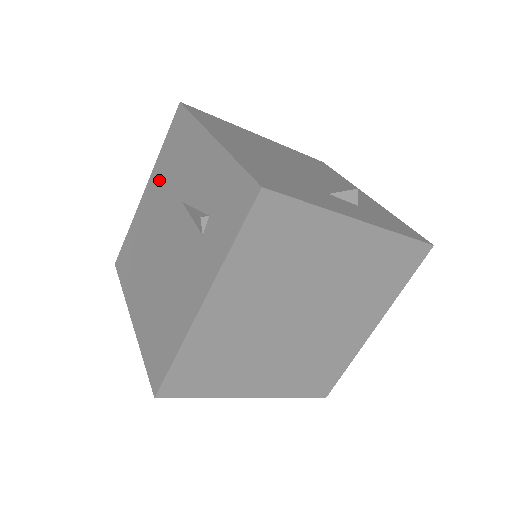
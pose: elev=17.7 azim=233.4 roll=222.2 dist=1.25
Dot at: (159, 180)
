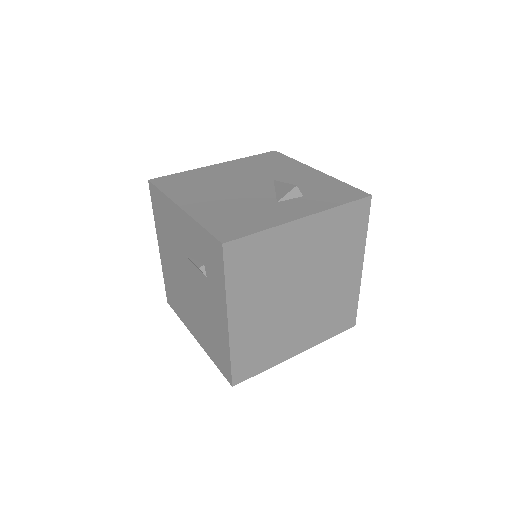
Dot at: (164, 240)
